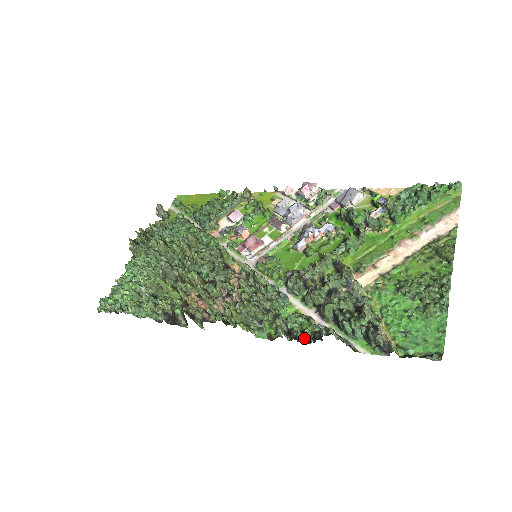
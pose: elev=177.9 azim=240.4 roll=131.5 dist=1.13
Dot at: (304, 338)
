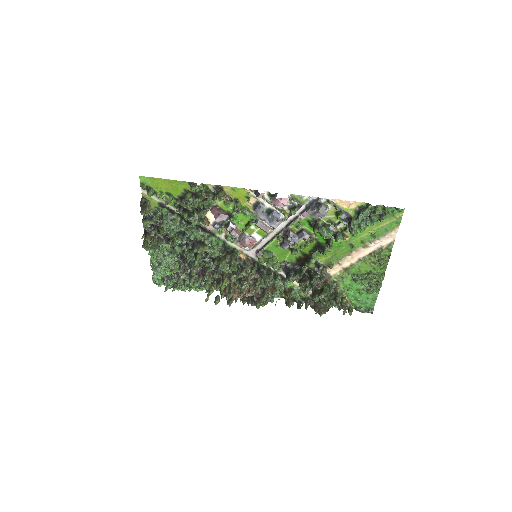
Dot at: (303, 301)
